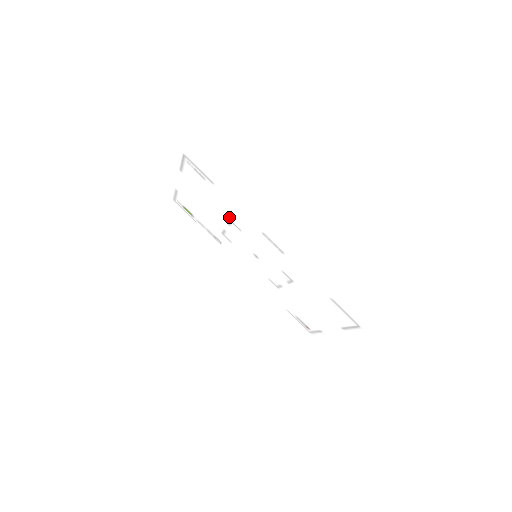
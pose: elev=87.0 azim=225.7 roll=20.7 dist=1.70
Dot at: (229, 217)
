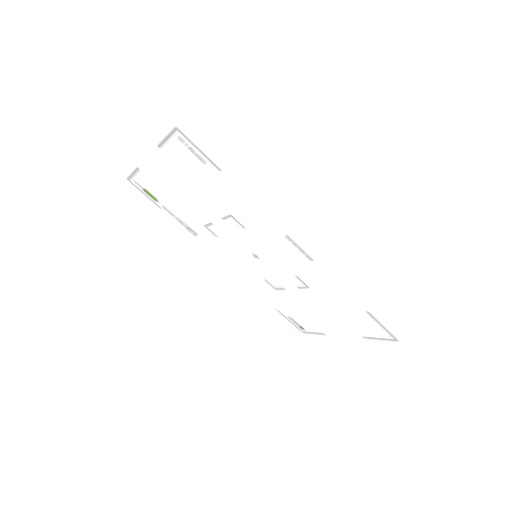
Dot at: (230, 211)
